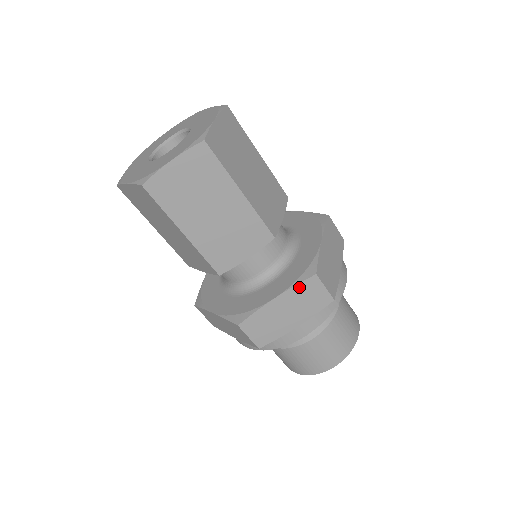
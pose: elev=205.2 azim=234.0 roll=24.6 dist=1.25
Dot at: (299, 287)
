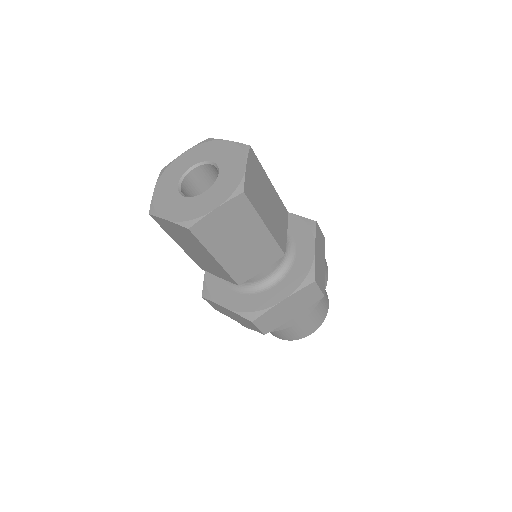
Dot at: (301, 291)
